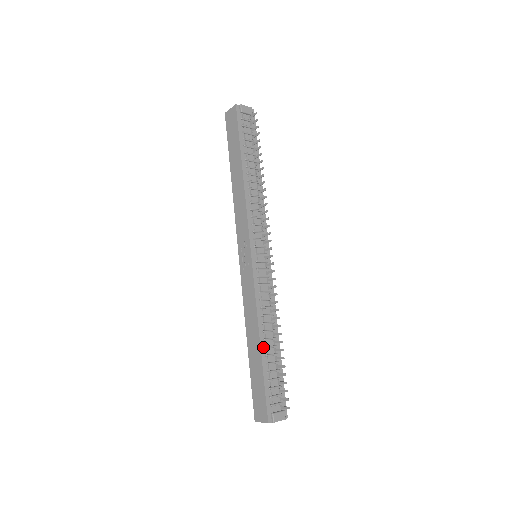
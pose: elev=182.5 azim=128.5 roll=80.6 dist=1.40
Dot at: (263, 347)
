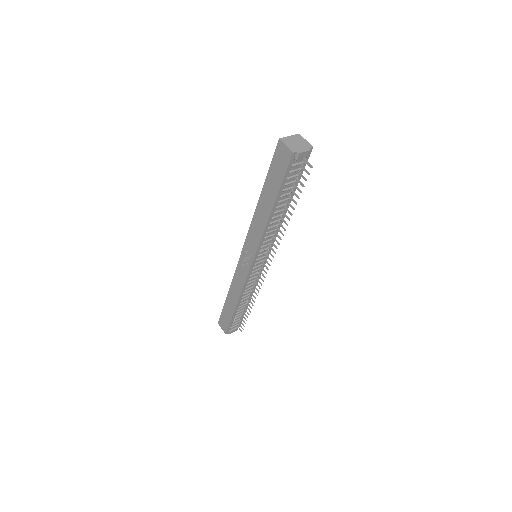
Dot at: (237, 307)
